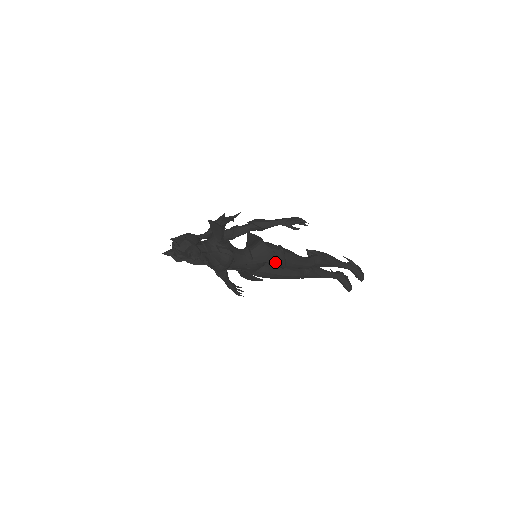
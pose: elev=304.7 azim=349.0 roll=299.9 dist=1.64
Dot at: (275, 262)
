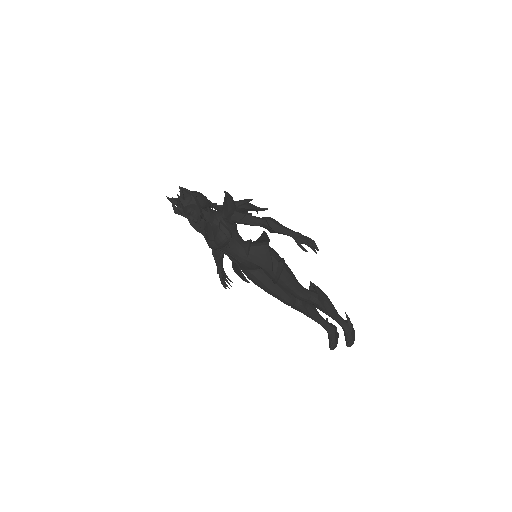
Dot at: (268, 271)
